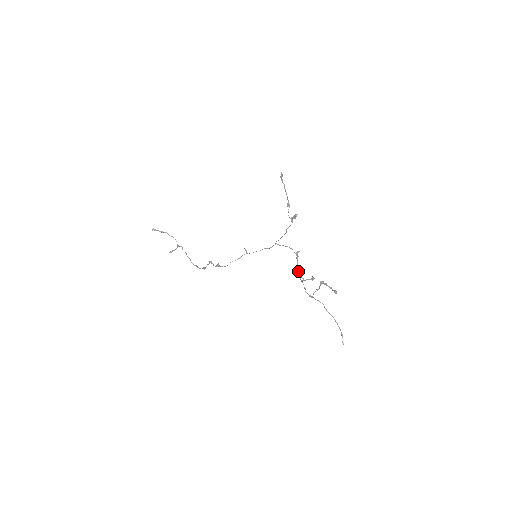
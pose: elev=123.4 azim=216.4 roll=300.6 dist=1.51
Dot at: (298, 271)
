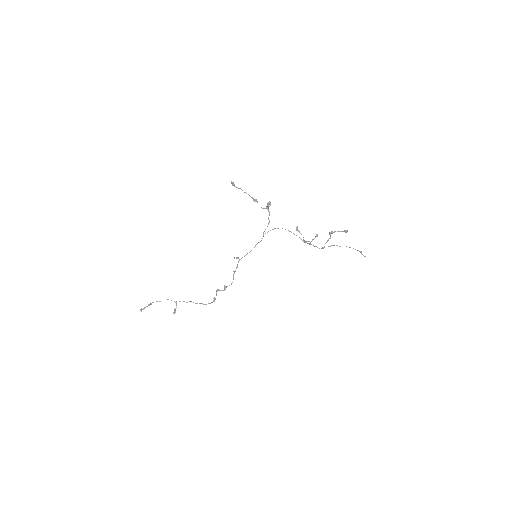
Dot at: (301, 239)
